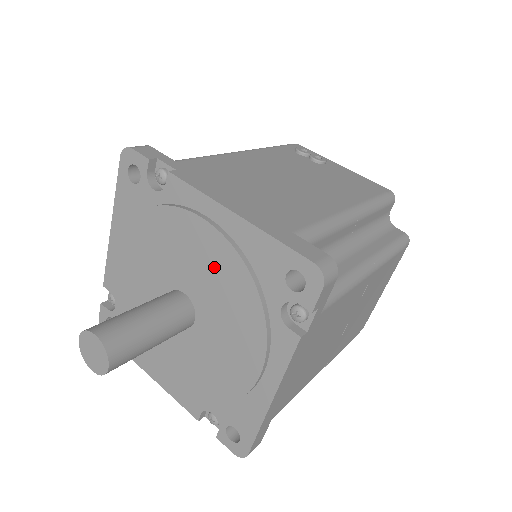
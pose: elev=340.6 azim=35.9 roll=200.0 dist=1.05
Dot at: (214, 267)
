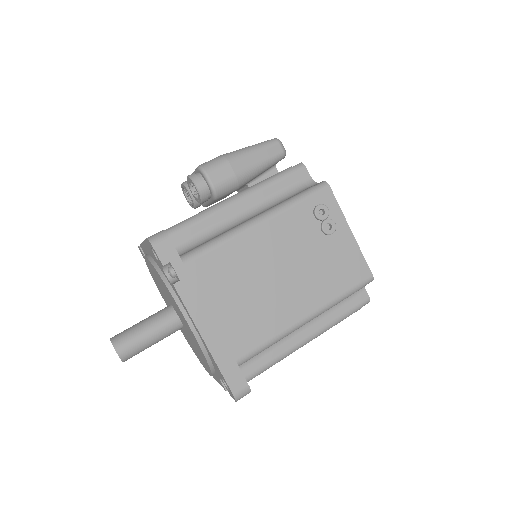
Dot at: (192, 336)
